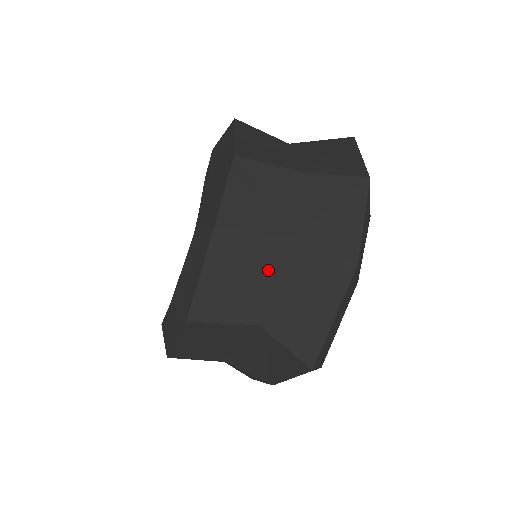
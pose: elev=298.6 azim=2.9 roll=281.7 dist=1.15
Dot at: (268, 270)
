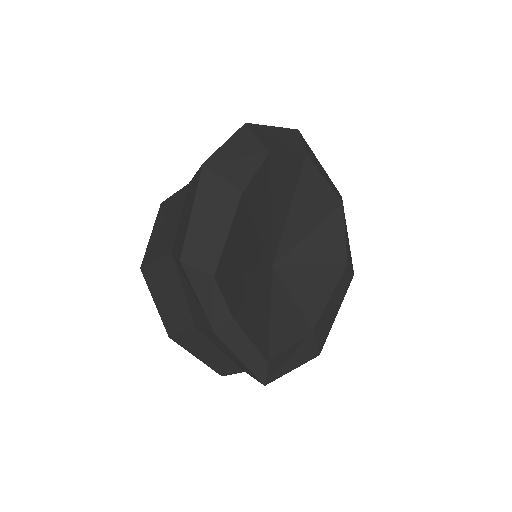
Dot at: (178, 211)
